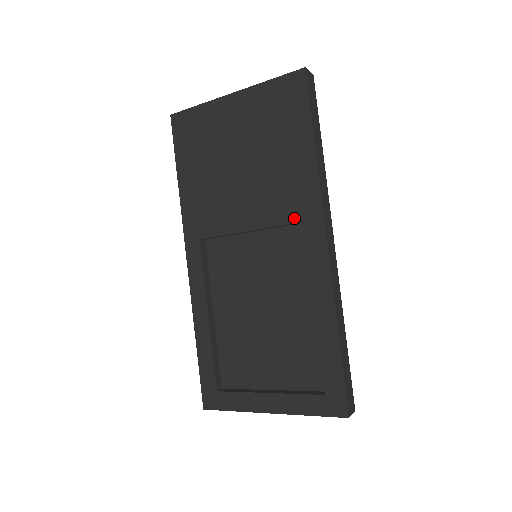
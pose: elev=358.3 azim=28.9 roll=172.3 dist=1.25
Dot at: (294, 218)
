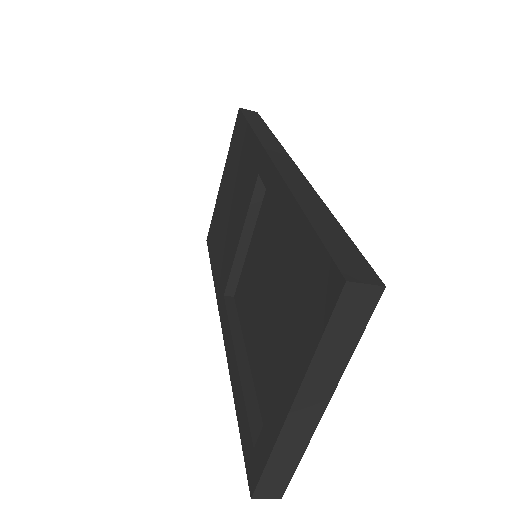
Dot at: (254, 182)
